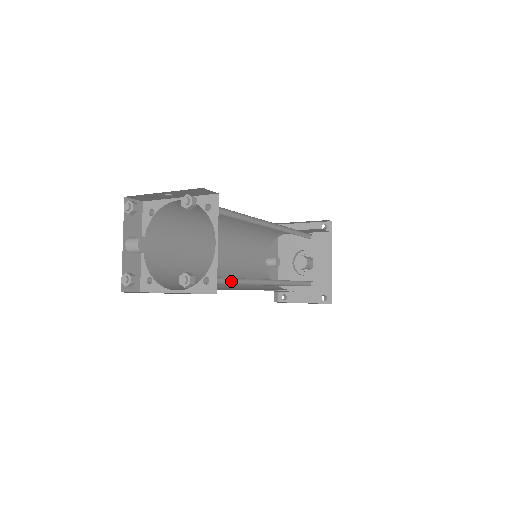
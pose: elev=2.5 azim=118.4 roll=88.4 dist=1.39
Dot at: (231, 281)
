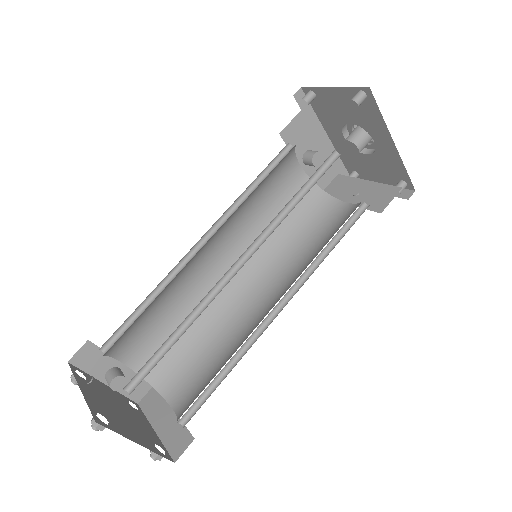
Dot at: (216, 378)
